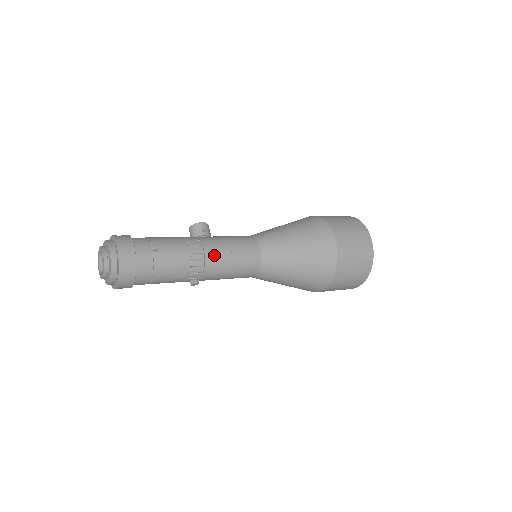
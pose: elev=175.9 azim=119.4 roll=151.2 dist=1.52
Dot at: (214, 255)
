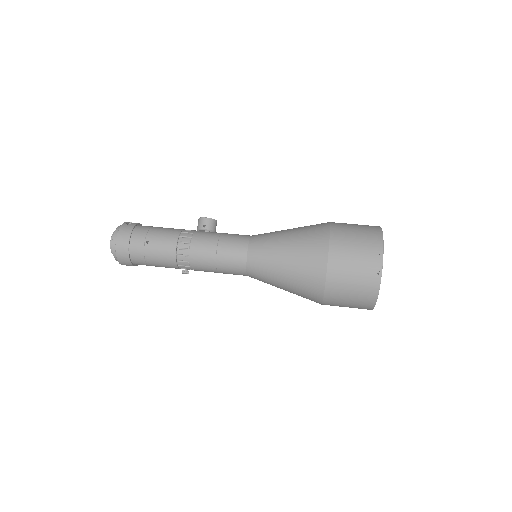
Dot at: (198, 253)
